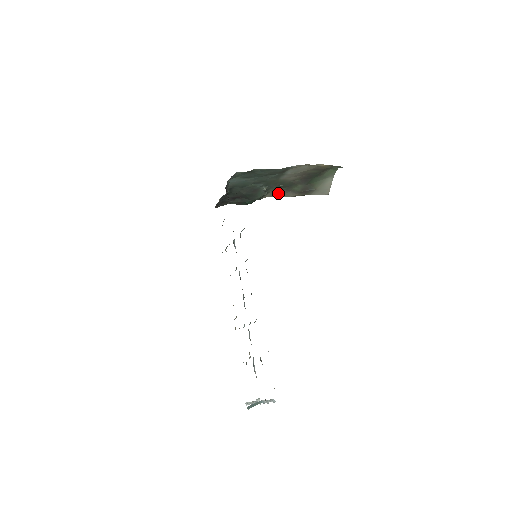
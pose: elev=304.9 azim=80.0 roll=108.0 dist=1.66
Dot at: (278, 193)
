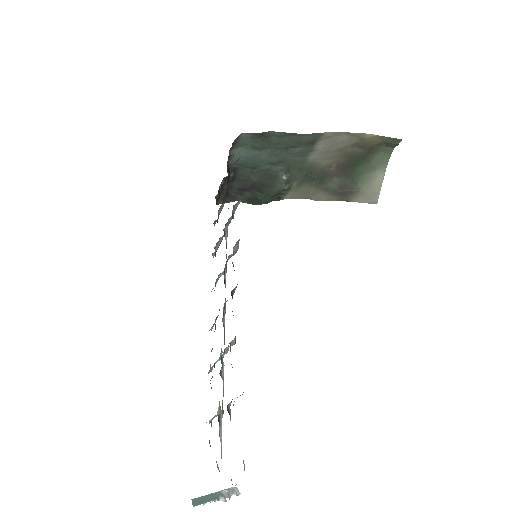
Dot at: (305, 192)
